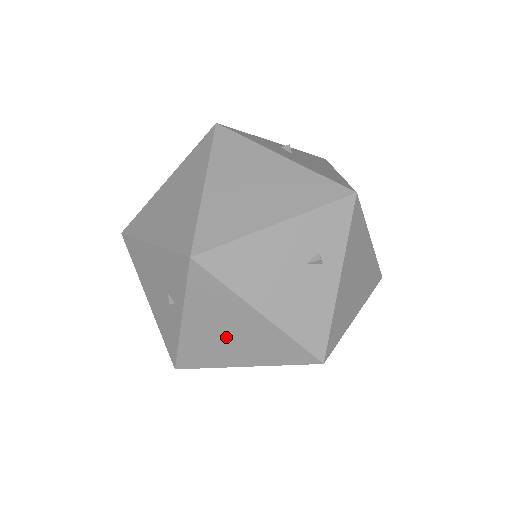
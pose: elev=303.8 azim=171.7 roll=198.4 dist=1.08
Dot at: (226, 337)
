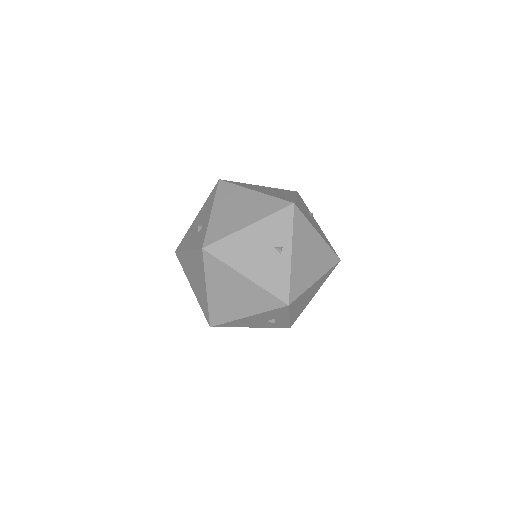
Dot at: (309, 259)
